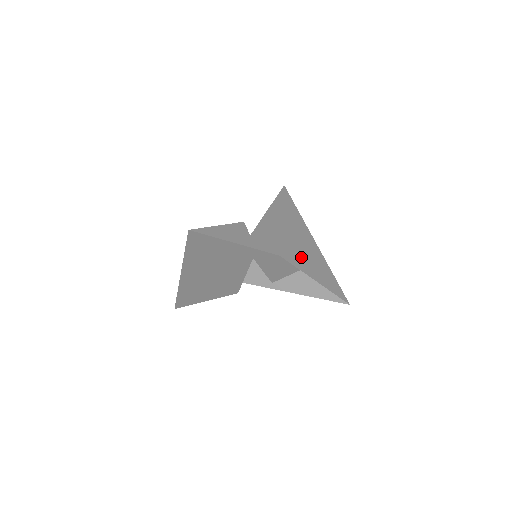
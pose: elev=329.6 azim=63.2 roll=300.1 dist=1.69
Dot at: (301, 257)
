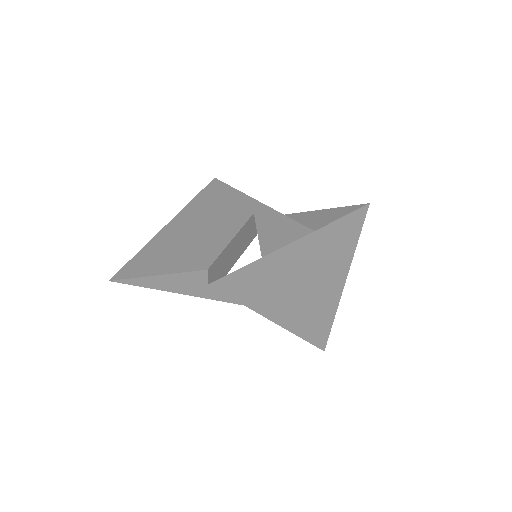
Dot at: (286, 307)
